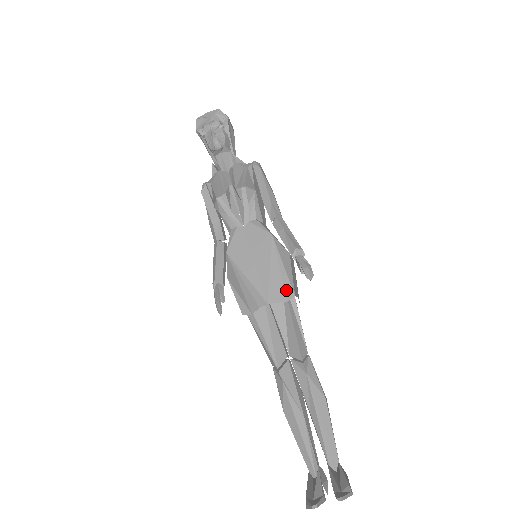
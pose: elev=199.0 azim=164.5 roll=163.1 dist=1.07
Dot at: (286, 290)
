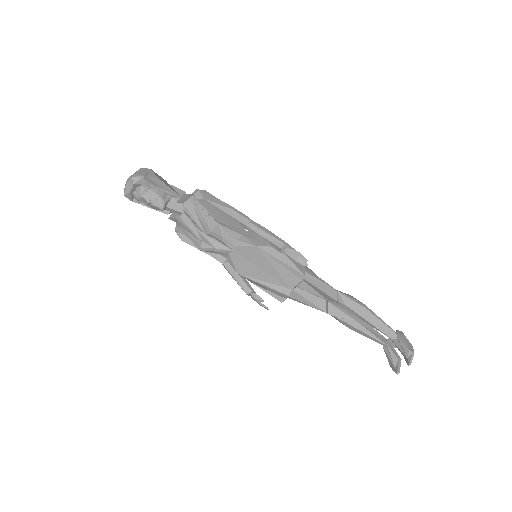
Dot at: (296, 275)
